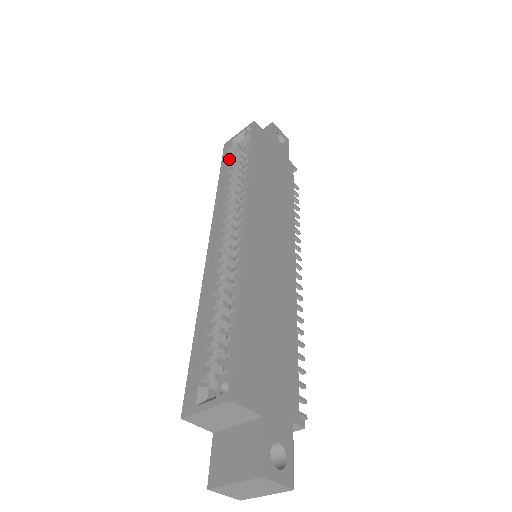
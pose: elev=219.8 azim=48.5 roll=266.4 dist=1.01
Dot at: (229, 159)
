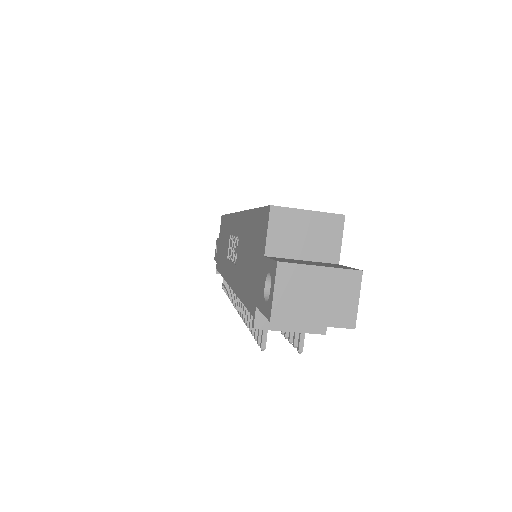
Dot at: occluded
